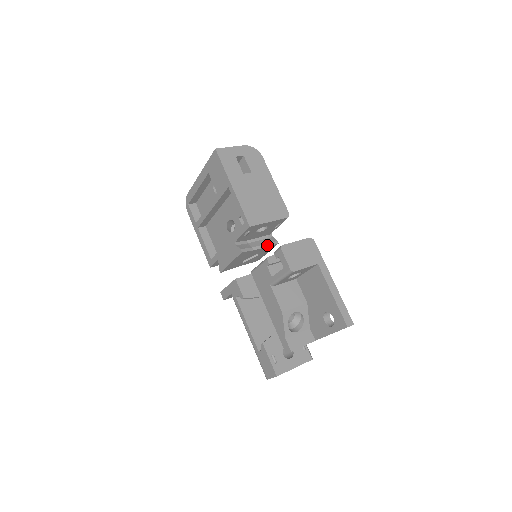
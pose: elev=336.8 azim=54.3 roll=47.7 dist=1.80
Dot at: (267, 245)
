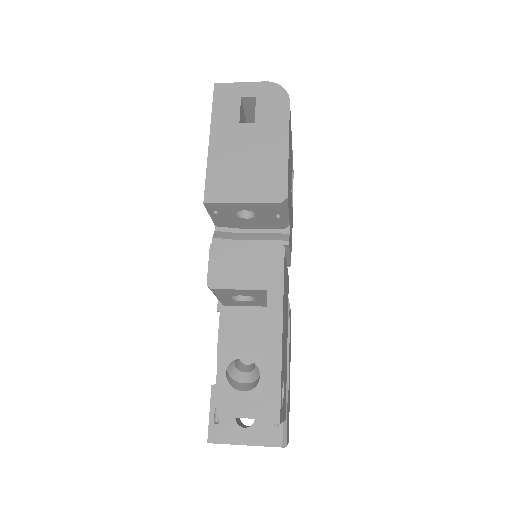
Dot at: occluded
